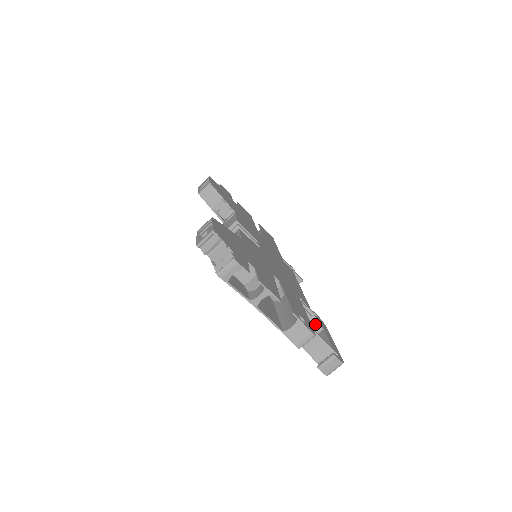
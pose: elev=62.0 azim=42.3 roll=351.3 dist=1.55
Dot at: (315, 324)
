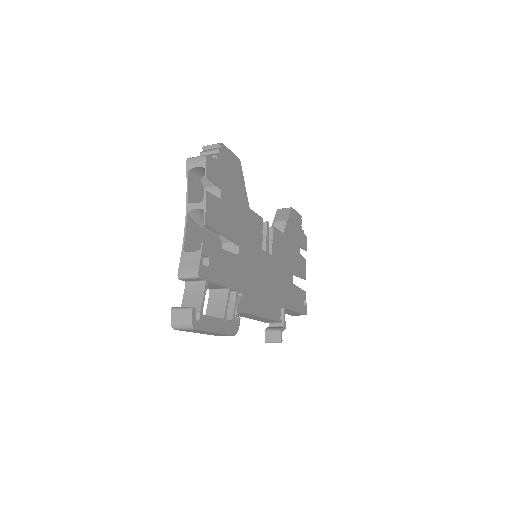
Dot at: (223, 309)
